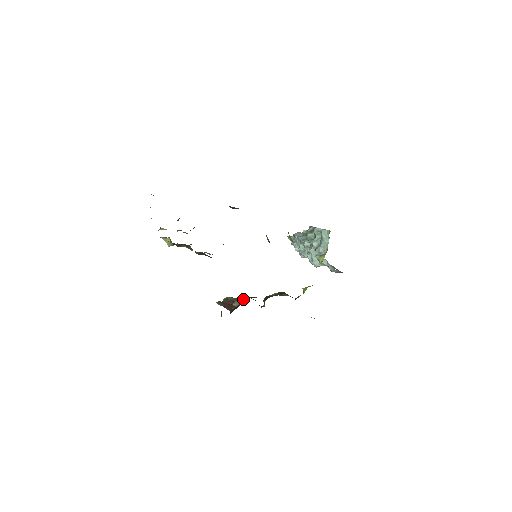
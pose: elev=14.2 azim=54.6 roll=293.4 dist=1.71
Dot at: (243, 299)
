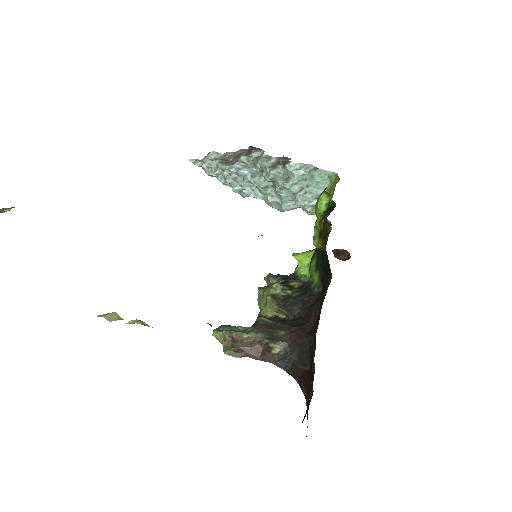
Dot at: (278, 334)
